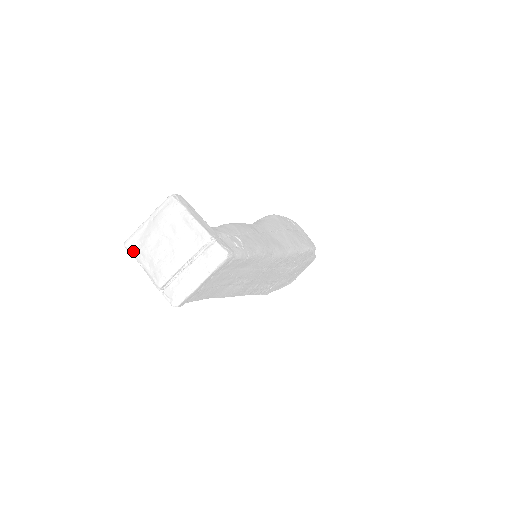
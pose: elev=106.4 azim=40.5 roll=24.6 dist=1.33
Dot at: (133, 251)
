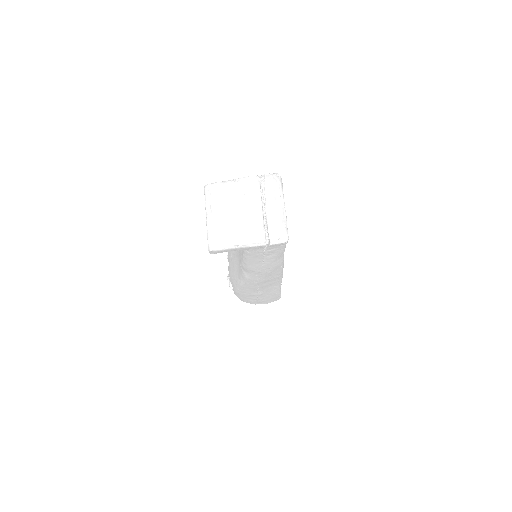
Dot at: (221, 245)
